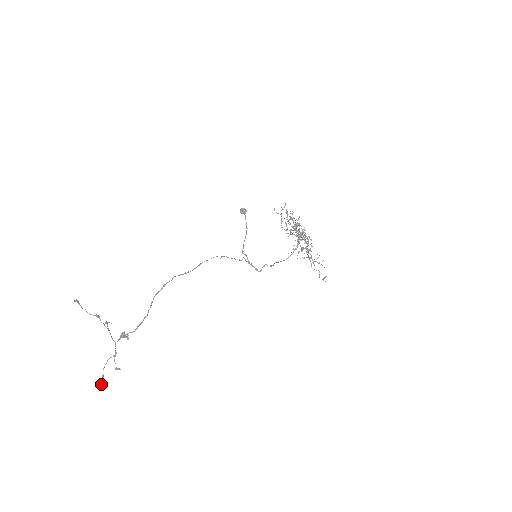
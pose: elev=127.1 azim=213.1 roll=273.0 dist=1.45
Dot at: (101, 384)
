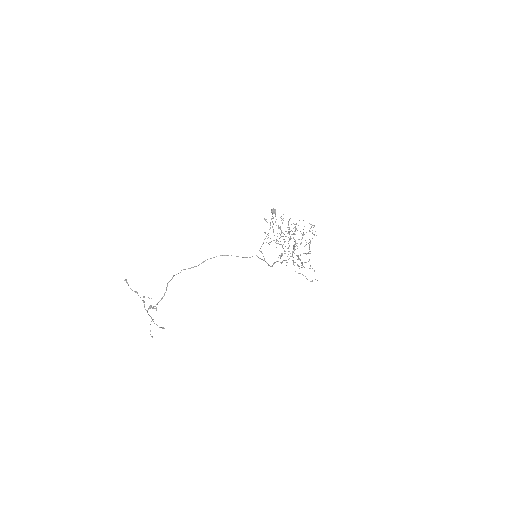
Dot at: (151, 336)
